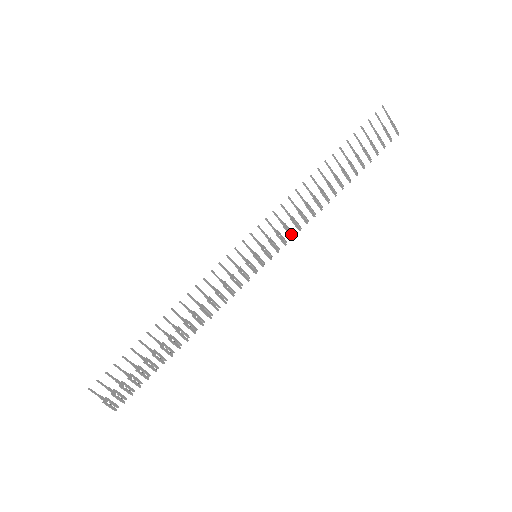
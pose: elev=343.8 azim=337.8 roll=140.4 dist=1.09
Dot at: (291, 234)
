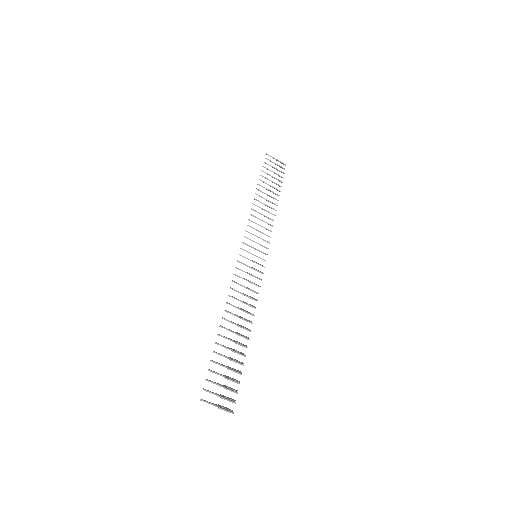
Dot at: occluded
